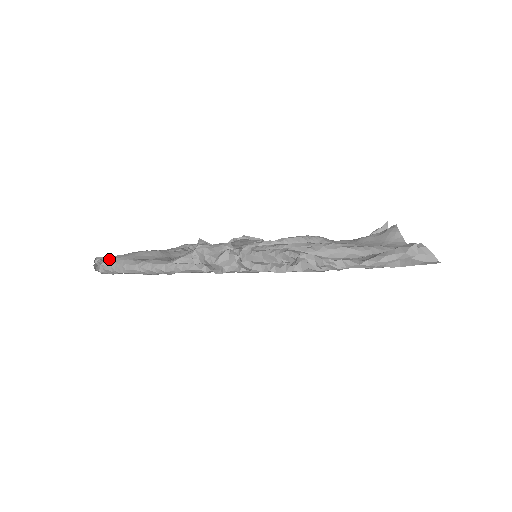
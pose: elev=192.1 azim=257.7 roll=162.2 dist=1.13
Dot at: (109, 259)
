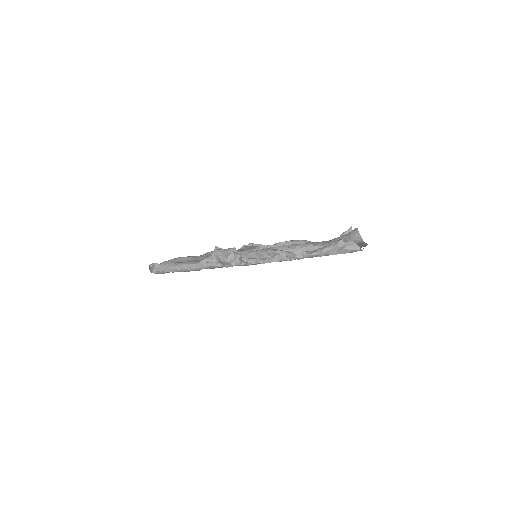
Dot at: (158, 264)
